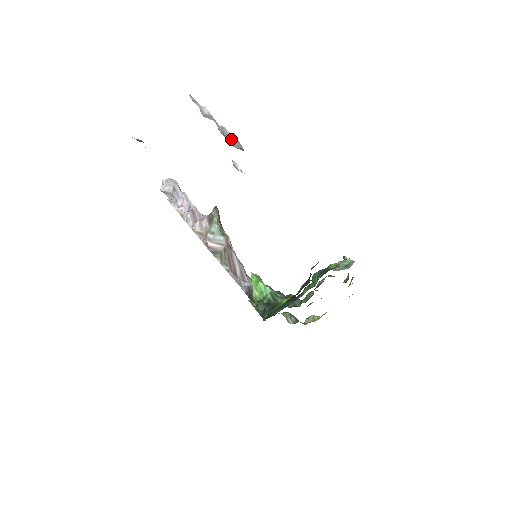
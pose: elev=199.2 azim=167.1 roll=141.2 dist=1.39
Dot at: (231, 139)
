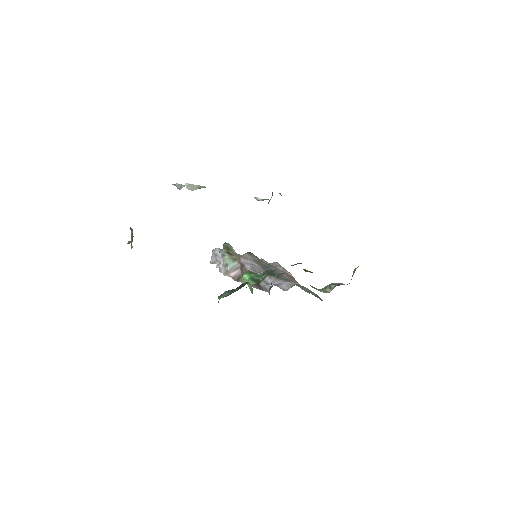
Dot at: (186, 187)
